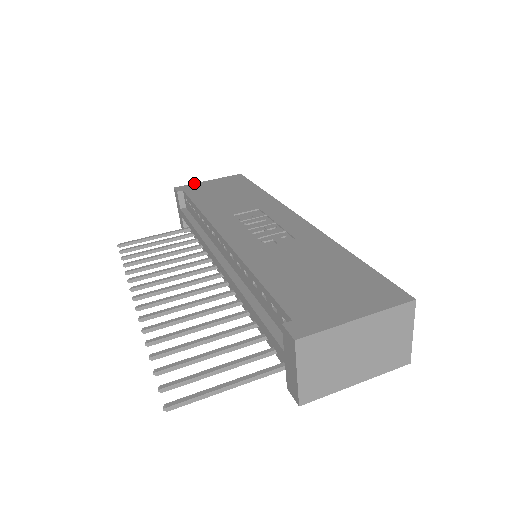
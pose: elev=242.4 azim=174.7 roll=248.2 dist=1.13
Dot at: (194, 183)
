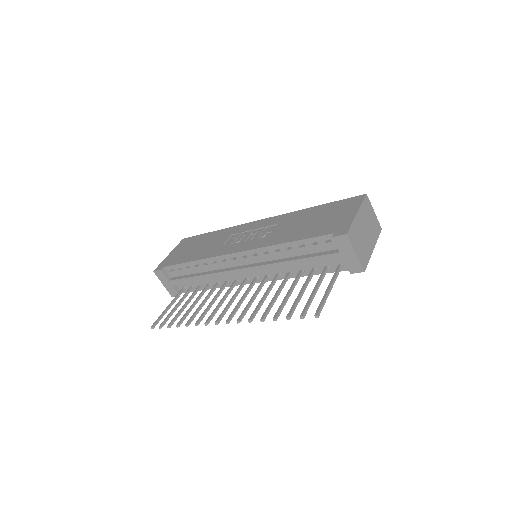
Dot at: (162, 261)
